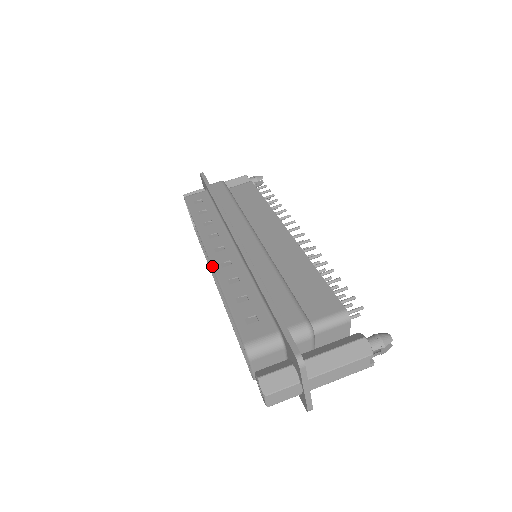
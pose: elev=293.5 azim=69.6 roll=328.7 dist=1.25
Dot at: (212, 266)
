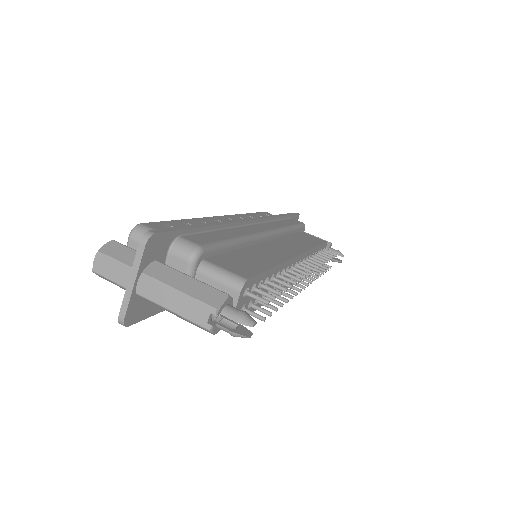
Dot at: occluded
